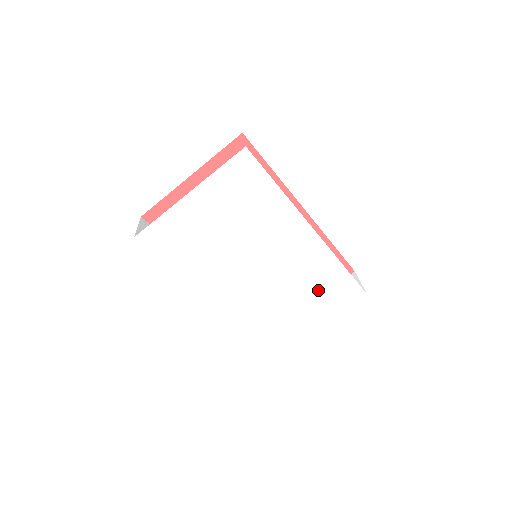
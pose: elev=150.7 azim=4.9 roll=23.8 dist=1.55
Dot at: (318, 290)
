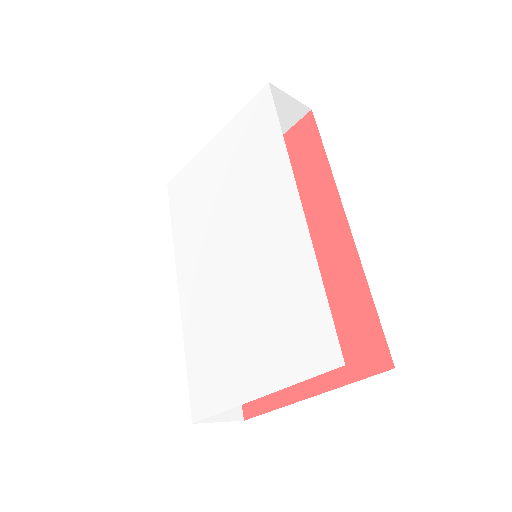
Dot at: (279, 318)
